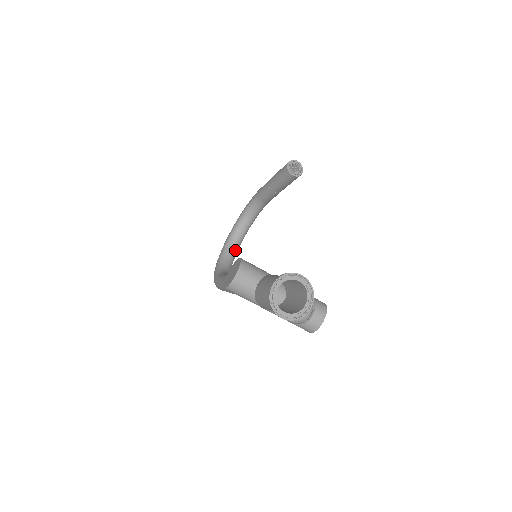
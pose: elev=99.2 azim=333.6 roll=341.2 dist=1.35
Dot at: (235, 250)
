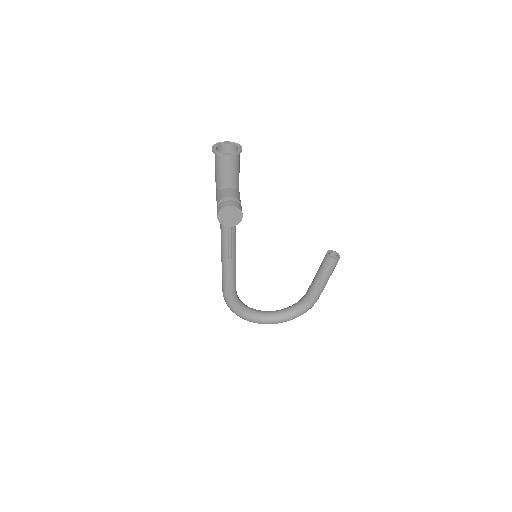
Dot at: (261, 315)
